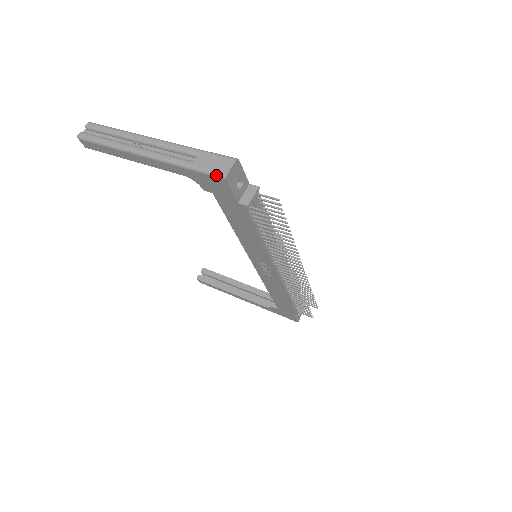
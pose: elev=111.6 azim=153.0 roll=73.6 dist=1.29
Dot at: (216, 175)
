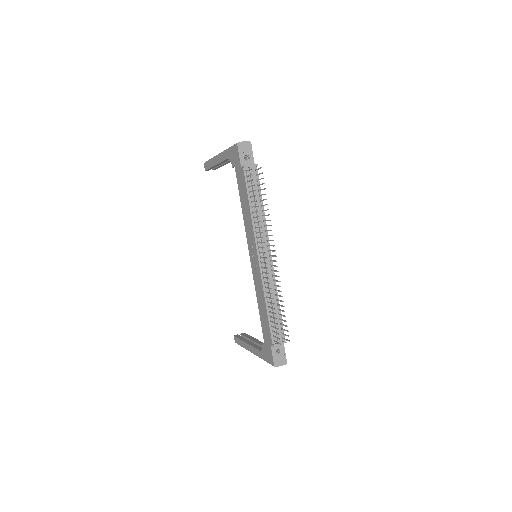
Dot at: (235, 144)
